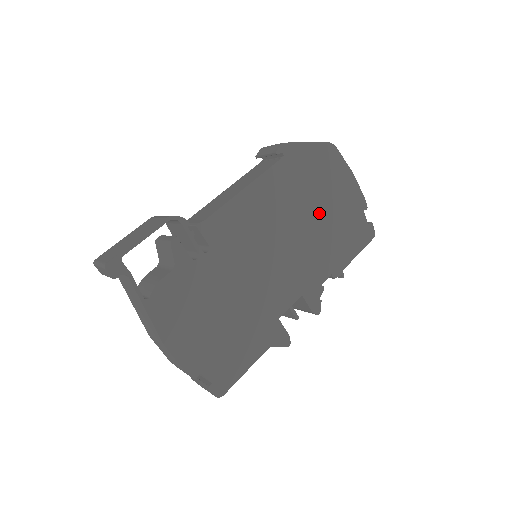
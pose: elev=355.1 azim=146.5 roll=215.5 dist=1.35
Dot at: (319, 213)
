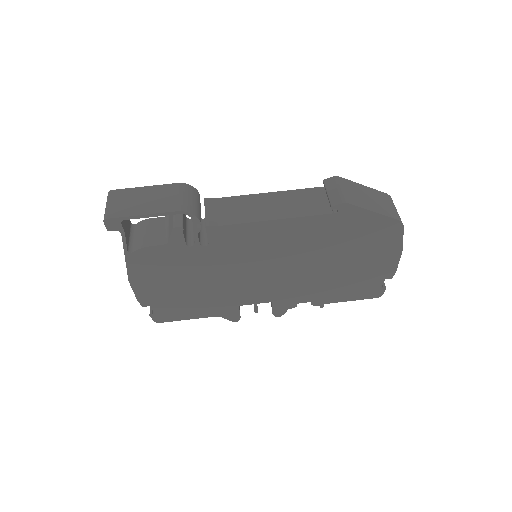
Dot at: (337, 263)
